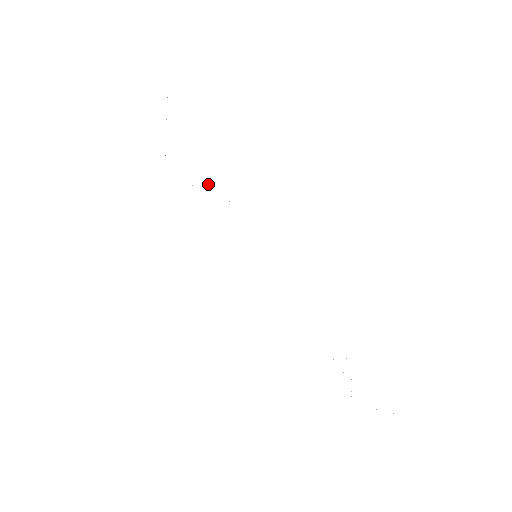
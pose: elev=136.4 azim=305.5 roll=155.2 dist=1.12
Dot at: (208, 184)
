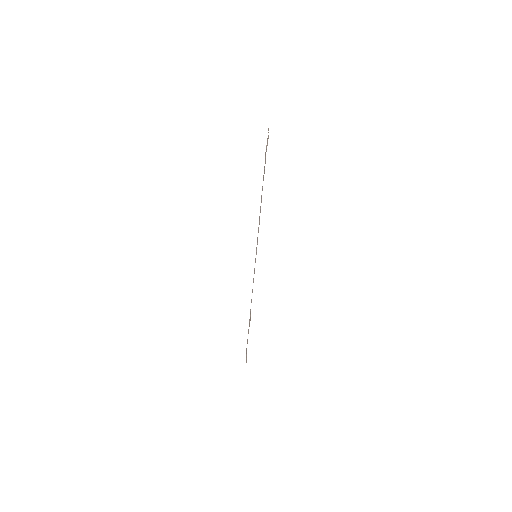
Dot at: occluded
